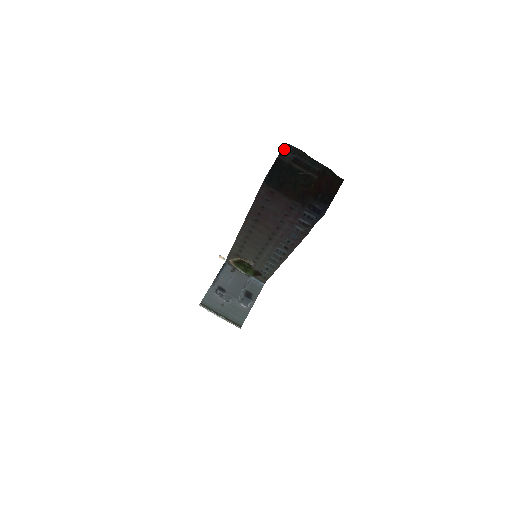
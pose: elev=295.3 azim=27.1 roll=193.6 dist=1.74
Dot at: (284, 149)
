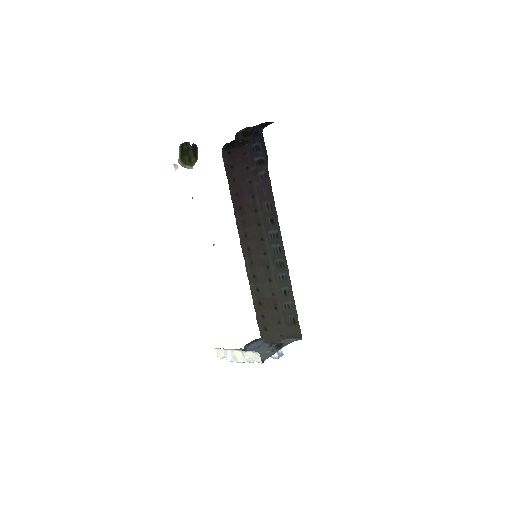
Dot at: (237, 134)
